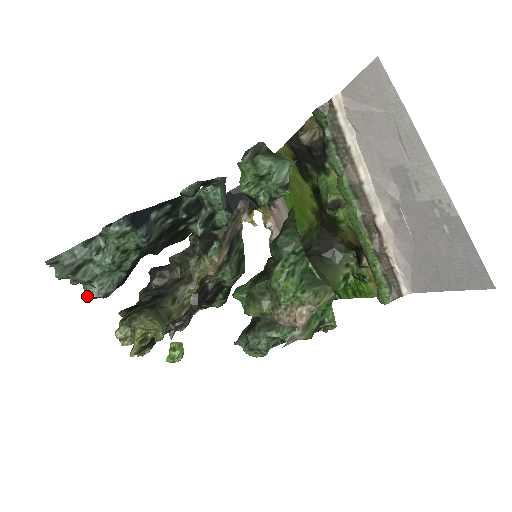
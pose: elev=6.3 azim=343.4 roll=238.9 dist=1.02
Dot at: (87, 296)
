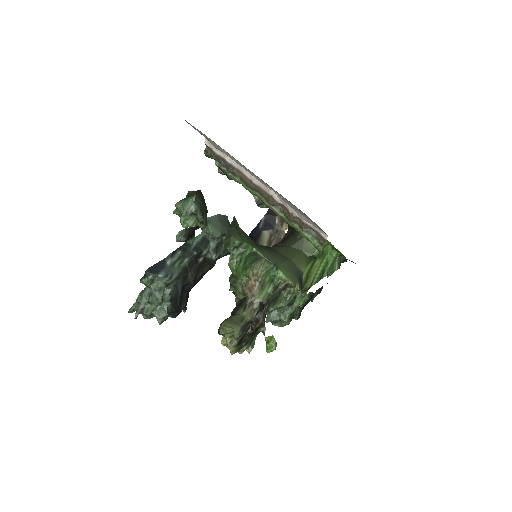
Dot at: occluded
